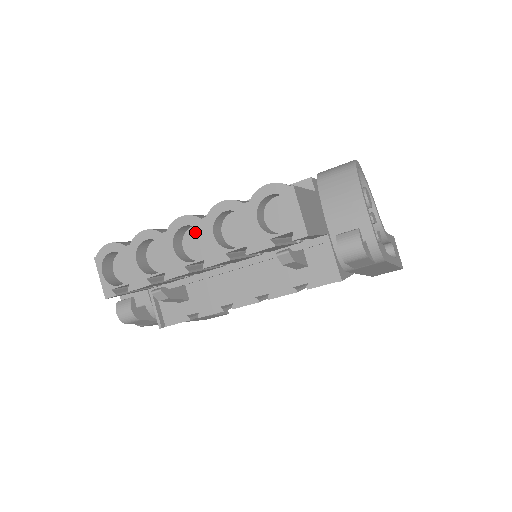
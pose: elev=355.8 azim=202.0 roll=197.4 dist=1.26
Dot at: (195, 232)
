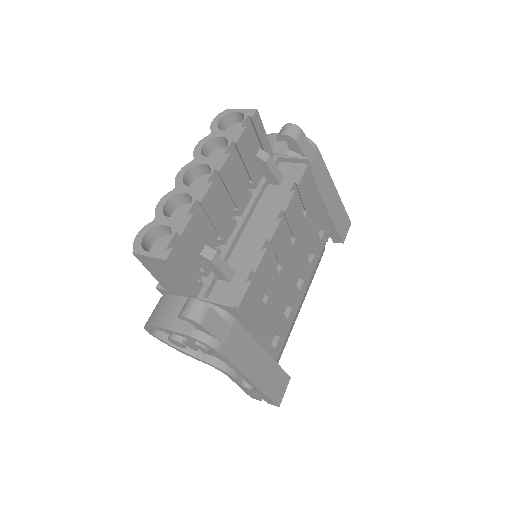
Dot at: (195, 184)
